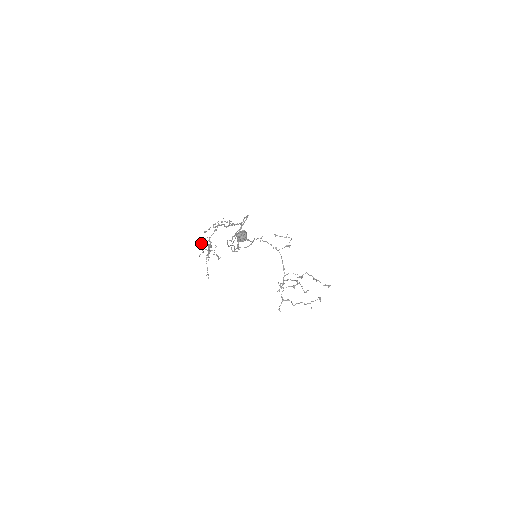
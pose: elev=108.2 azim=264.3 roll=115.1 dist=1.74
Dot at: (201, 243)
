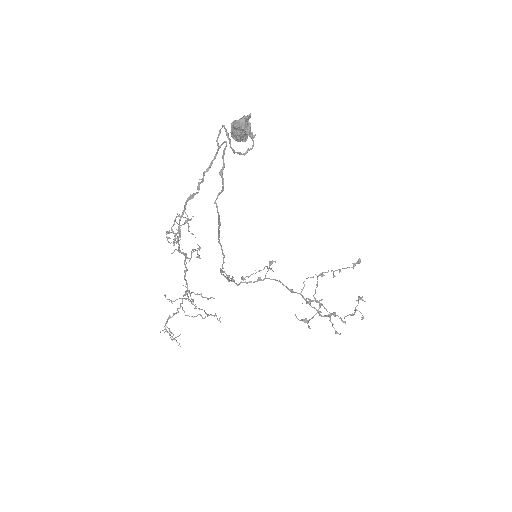
Dot at: occluded
